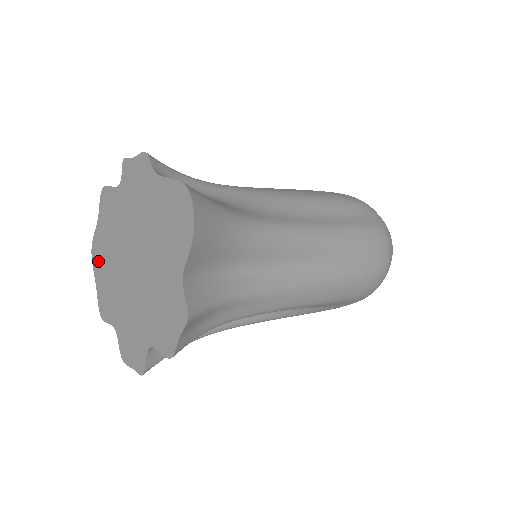
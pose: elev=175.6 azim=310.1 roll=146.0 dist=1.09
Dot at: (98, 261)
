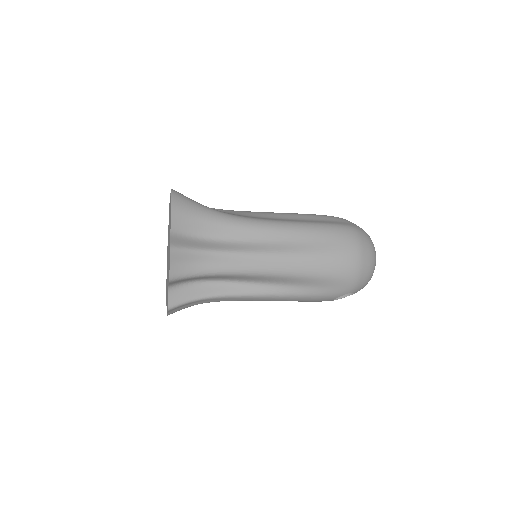
Dot at: occluded
